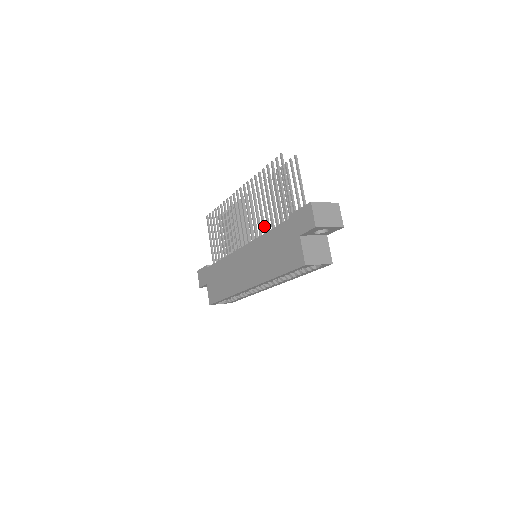
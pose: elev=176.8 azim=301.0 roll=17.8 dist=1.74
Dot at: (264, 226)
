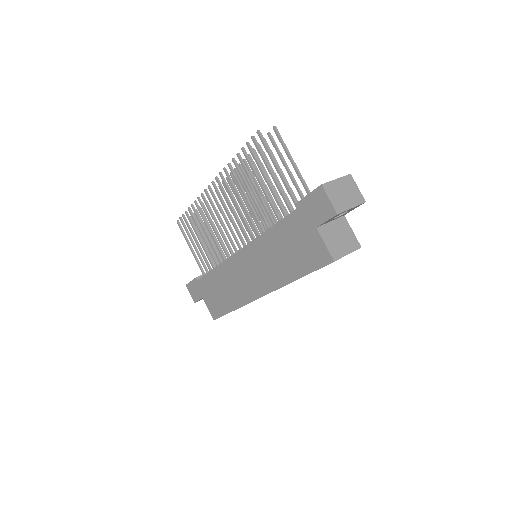
Dot at: (259, 222)
